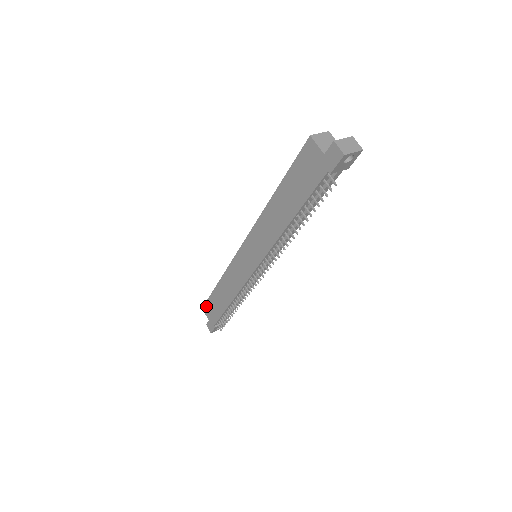
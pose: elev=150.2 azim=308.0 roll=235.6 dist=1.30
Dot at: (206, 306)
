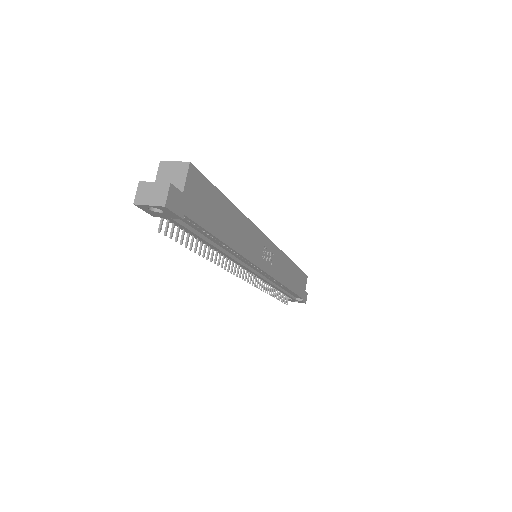
Dot at: occluded
